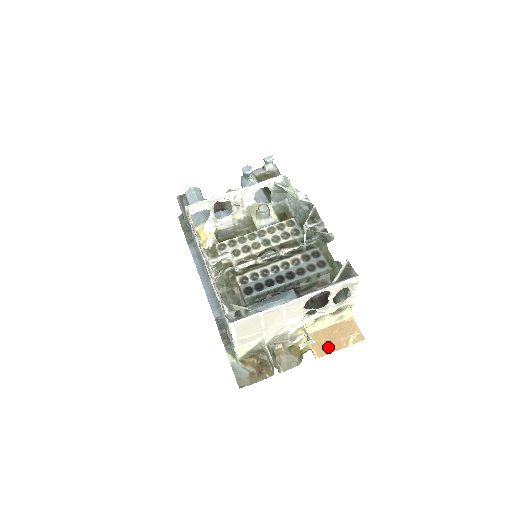
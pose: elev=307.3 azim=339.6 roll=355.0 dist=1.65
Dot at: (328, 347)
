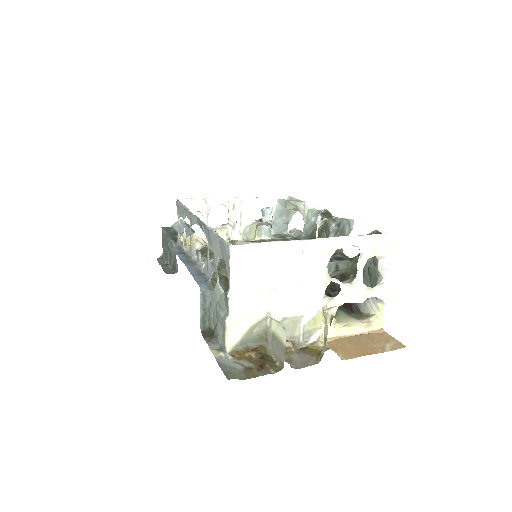
Dot at: (357, 351)
